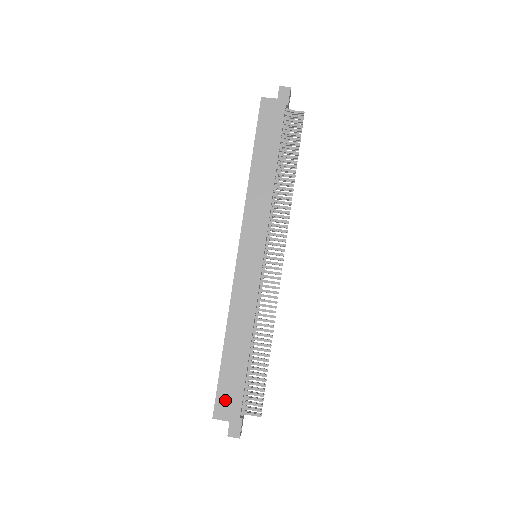
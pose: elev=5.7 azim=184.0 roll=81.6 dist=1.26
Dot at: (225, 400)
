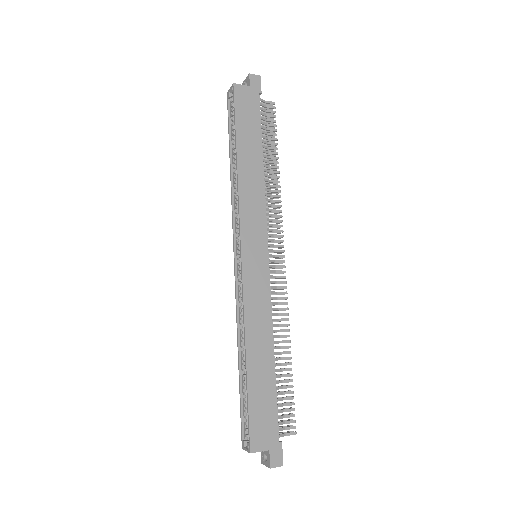
Dot at: (260, 426)
